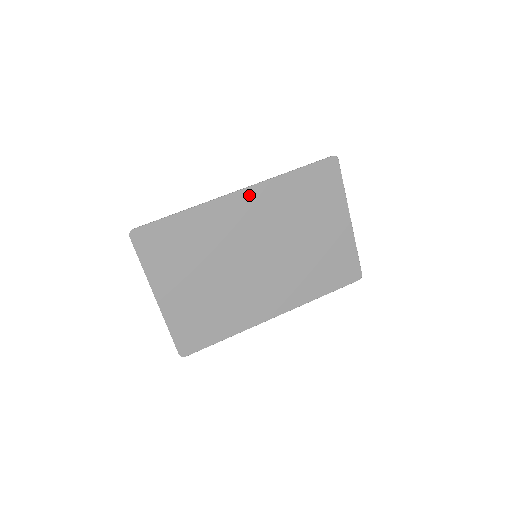
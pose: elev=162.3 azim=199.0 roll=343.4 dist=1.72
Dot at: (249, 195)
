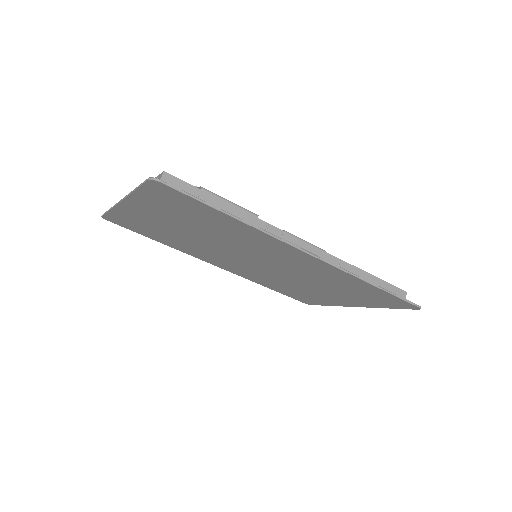
Dot at: (314, 261)
